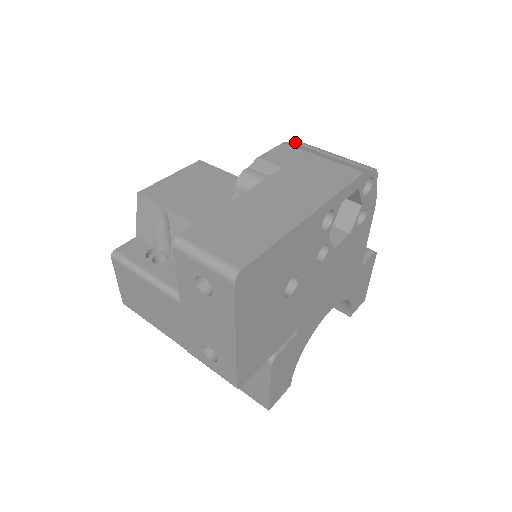
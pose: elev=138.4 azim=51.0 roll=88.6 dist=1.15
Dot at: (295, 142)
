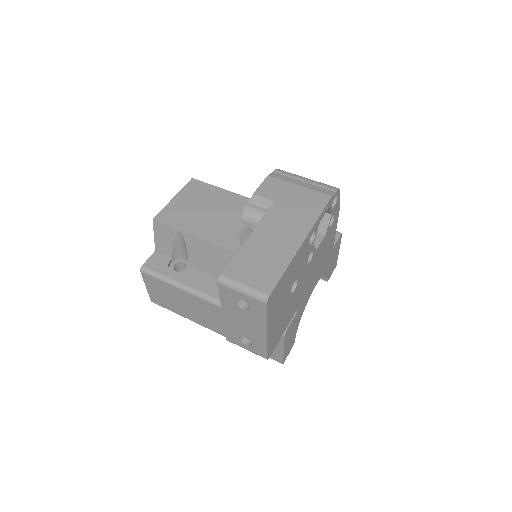
Dot at: (276, 172)
